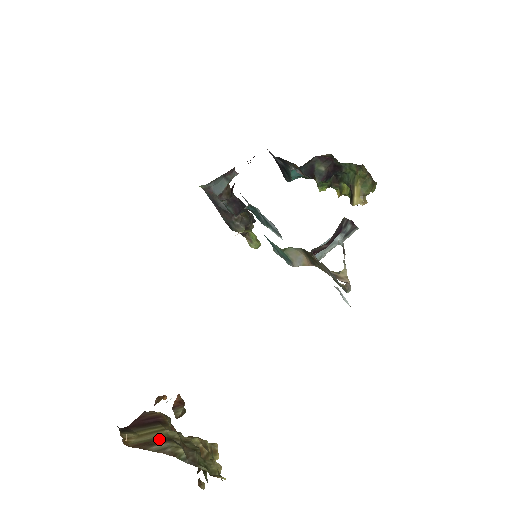
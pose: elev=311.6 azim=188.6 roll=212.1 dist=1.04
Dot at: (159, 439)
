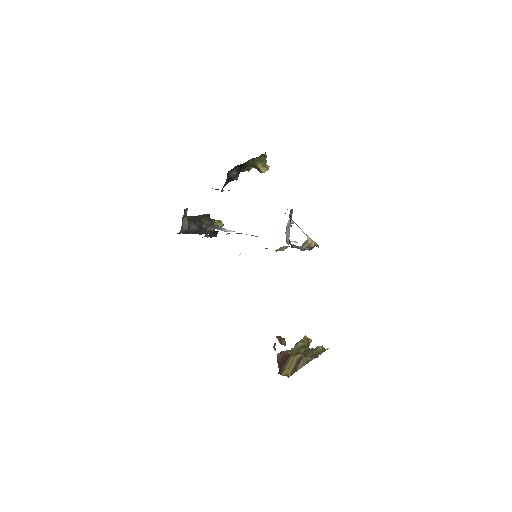
Dot at: (297, 363)
